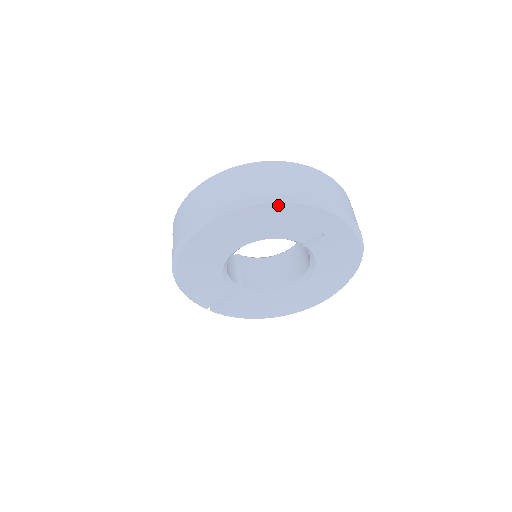
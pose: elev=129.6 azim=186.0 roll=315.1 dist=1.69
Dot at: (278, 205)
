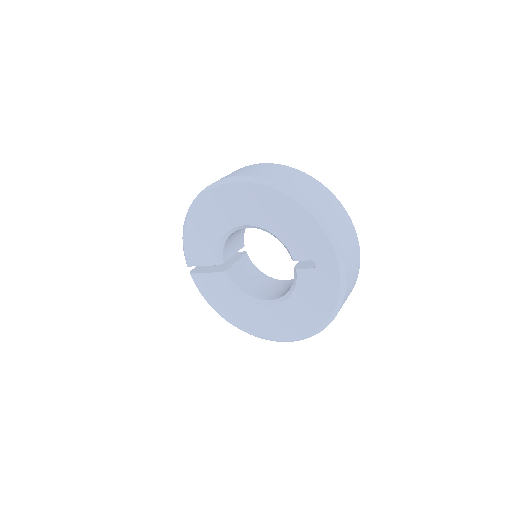
Dot at: (299, 206)
